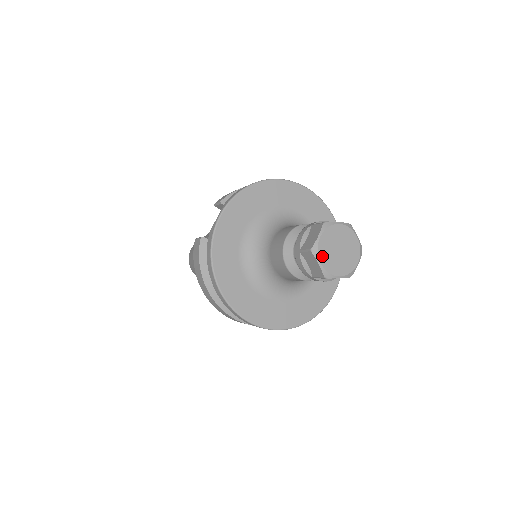
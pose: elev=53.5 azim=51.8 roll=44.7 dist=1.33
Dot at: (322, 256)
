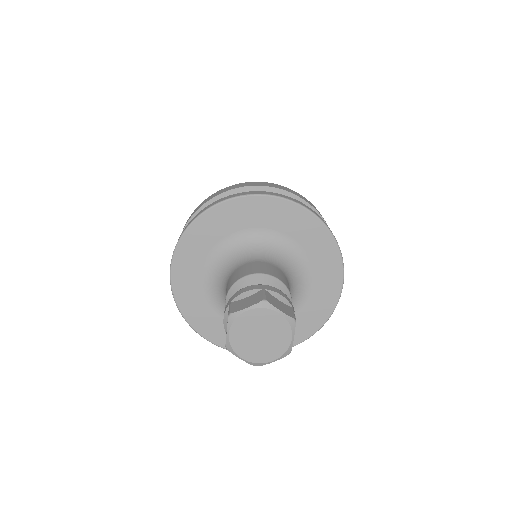
Dot at: (240, 351)
